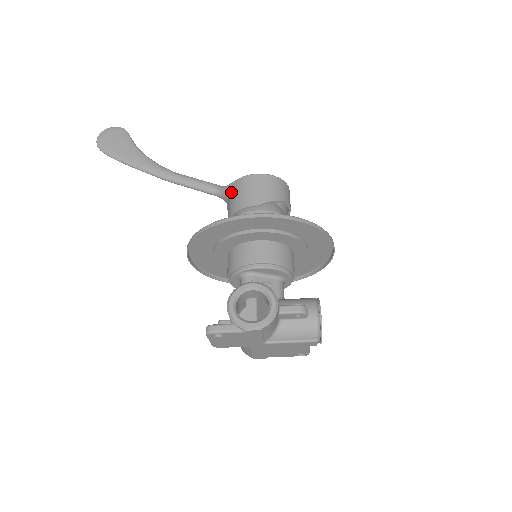
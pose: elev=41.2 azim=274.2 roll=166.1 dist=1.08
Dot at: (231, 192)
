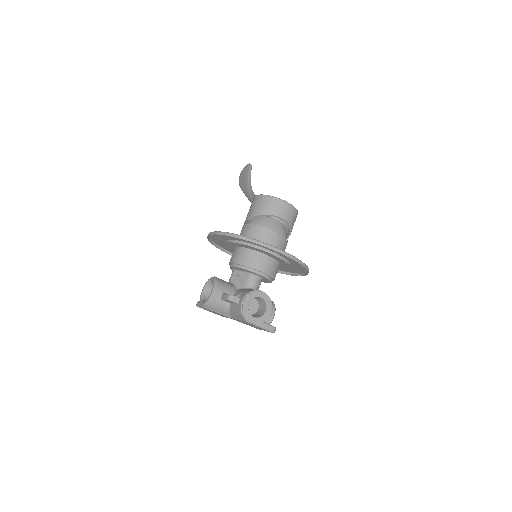
Dot at: occluded
